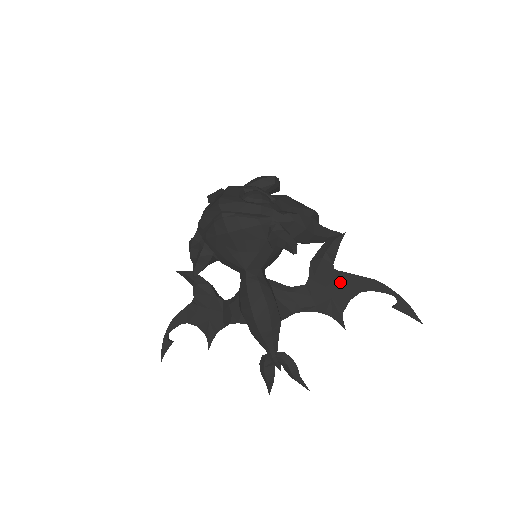
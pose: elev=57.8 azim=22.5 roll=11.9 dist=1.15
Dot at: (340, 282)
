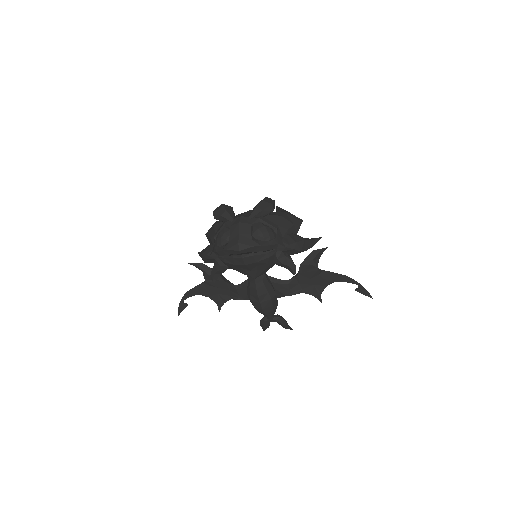
Dot at: (321, 276)
